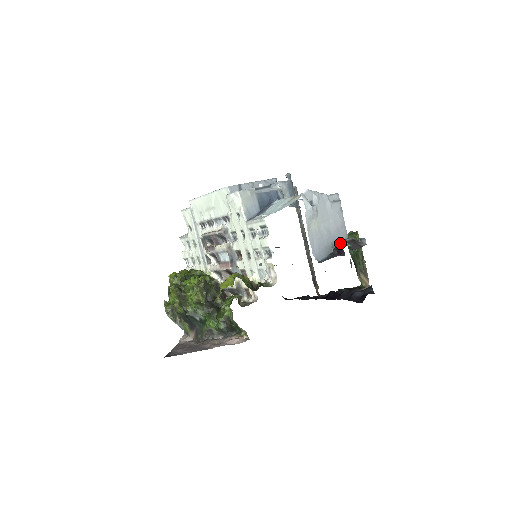
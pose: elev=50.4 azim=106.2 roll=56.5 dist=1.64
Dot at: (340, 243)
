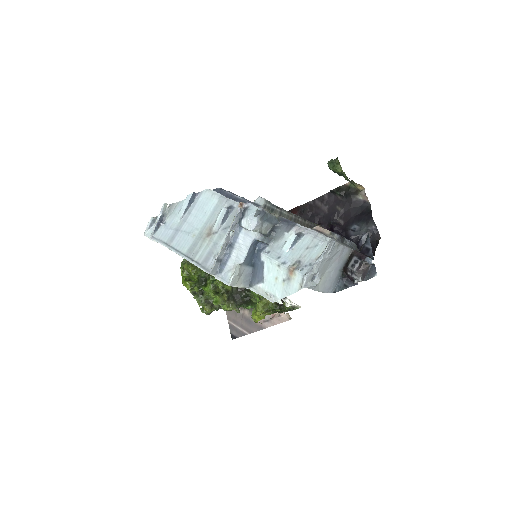
Dot at: (348, 269)
